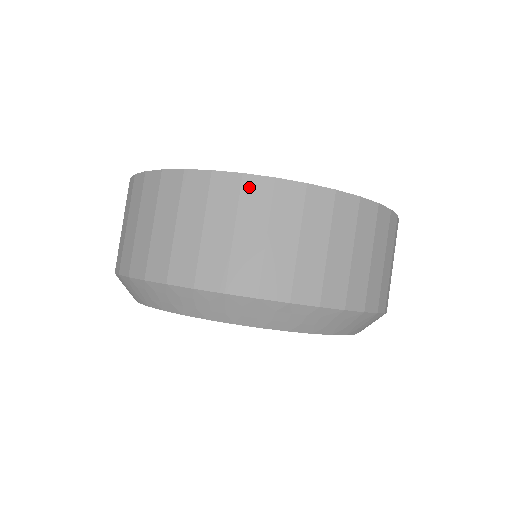
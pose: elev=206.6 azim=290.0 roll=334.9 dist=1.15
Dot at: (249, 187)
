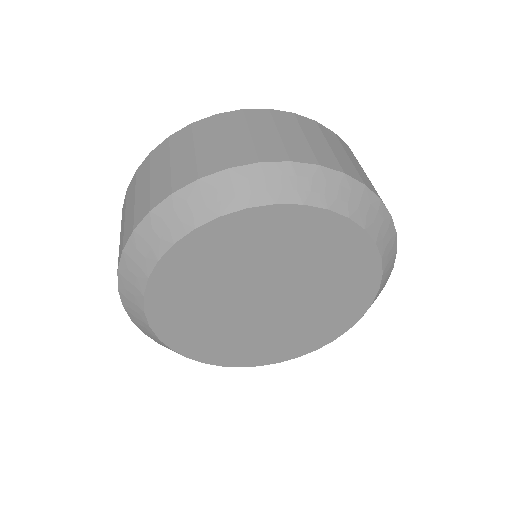
Dot at: (224, 118)
